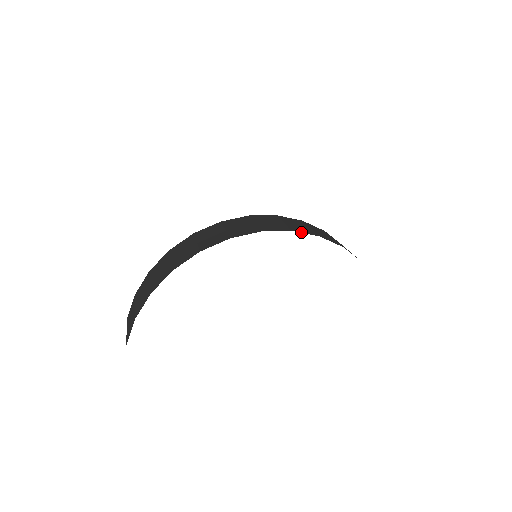
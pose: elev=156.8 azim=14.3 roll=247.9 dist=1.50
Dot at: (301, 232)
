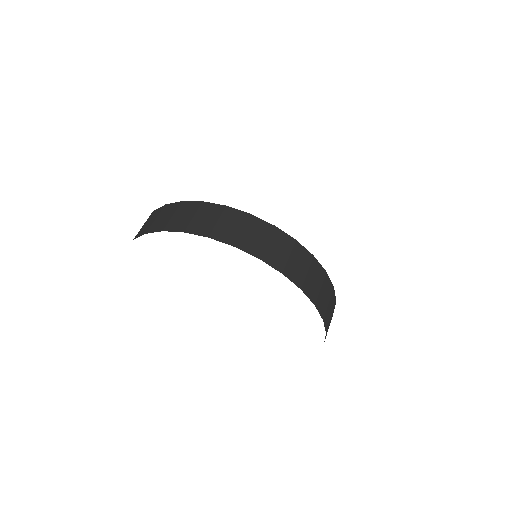
Dot at: (289, 278)
